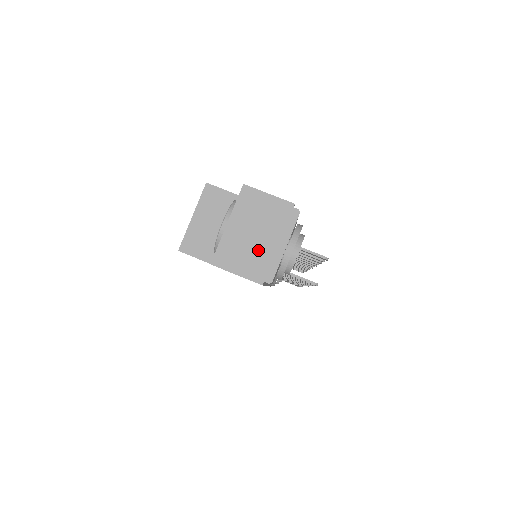
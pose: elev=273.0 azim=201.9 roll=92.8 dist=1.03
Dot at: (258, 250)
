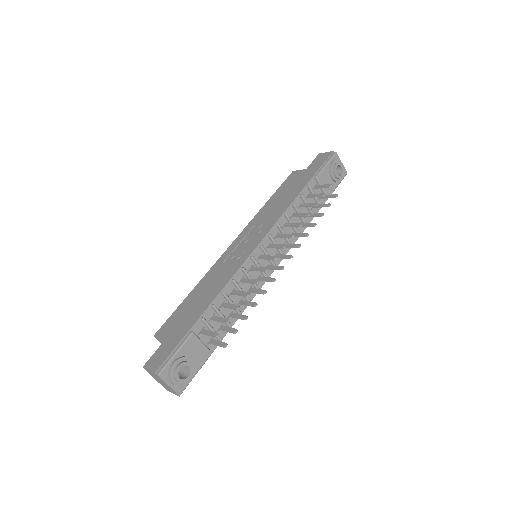
Dot at: (167, 387)
